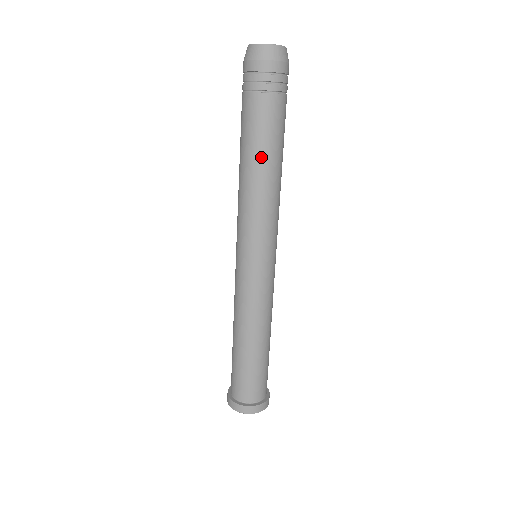
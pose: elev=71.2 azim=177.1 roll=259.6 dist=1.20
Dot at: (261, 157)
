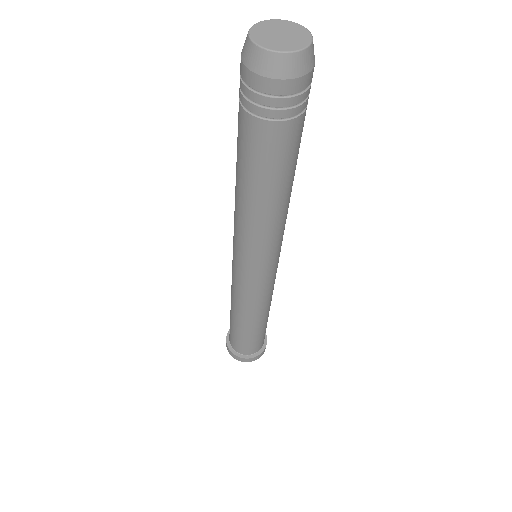
Dot at: (241, 179)
